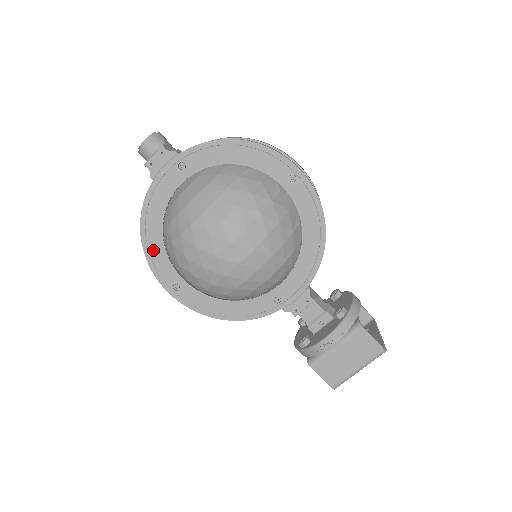
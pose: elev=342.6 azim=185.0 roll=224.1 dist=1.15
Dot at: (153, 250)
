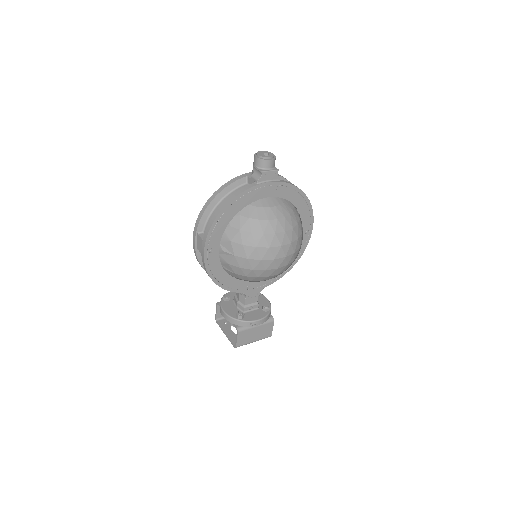
Dot at: (221, 221)
